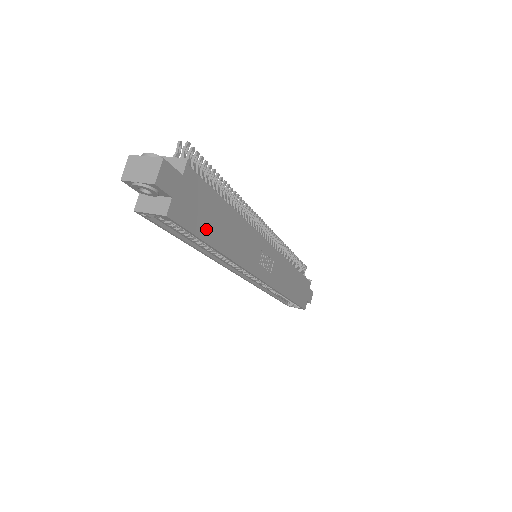
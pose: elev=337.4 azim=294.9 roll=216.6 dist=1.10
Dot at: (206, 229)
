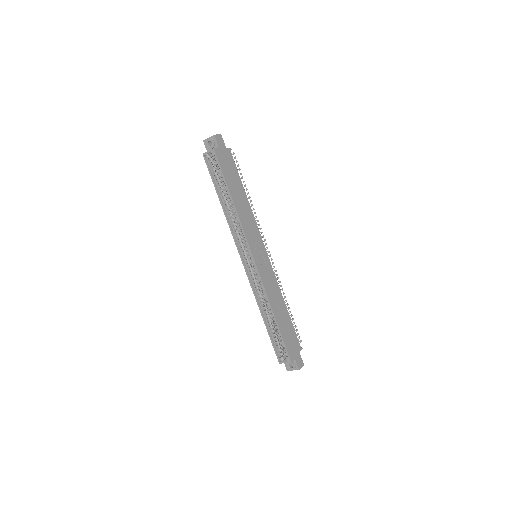
Dot at: (229, 179)
